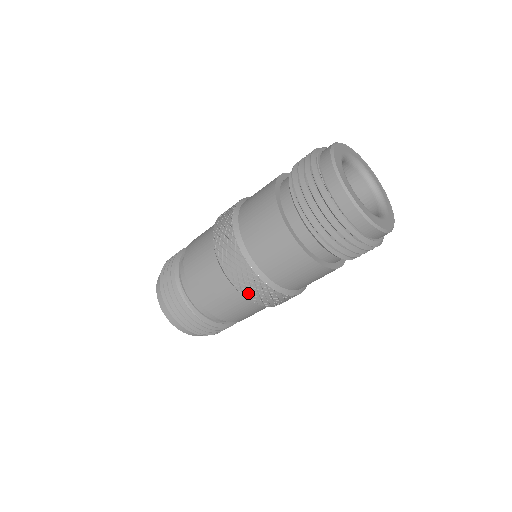
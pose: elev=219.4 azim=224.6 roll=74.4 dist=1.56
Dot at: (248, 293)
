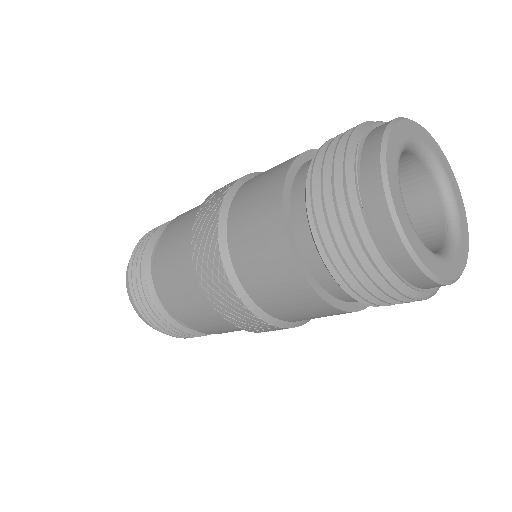
Dot at: (226, 314)
